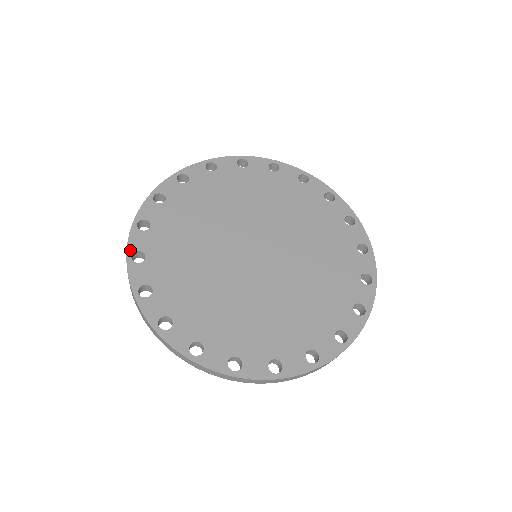
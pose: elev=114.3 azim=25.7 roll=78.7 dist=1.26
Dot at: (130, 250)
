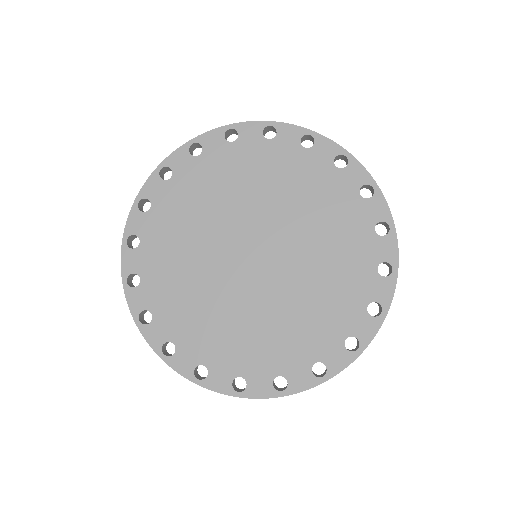
Dot at: (157, 349)
